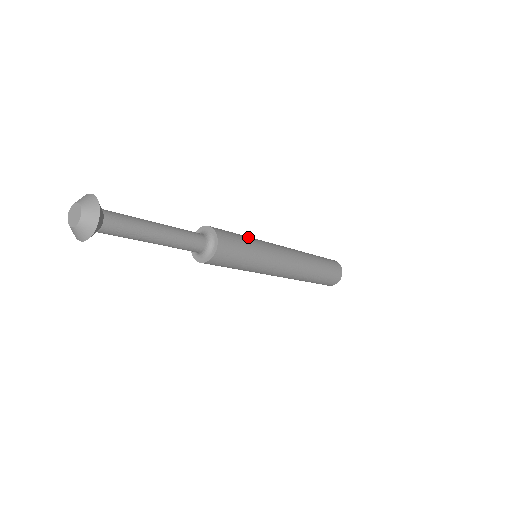
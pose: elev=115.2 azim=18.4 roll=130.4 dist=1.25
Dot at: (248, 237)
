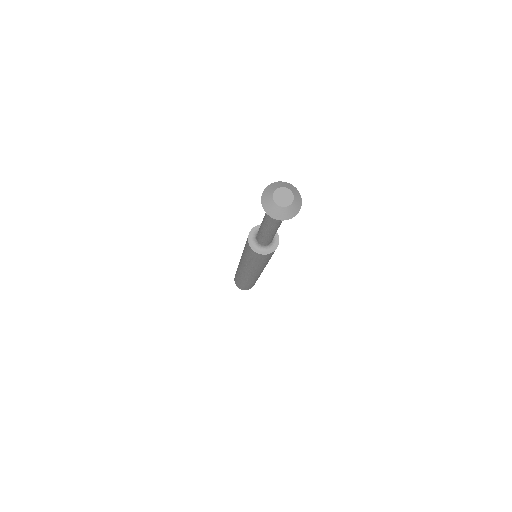
Dot at: occluded
